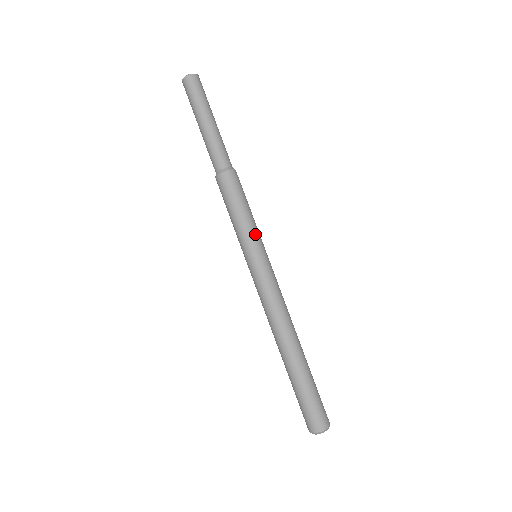
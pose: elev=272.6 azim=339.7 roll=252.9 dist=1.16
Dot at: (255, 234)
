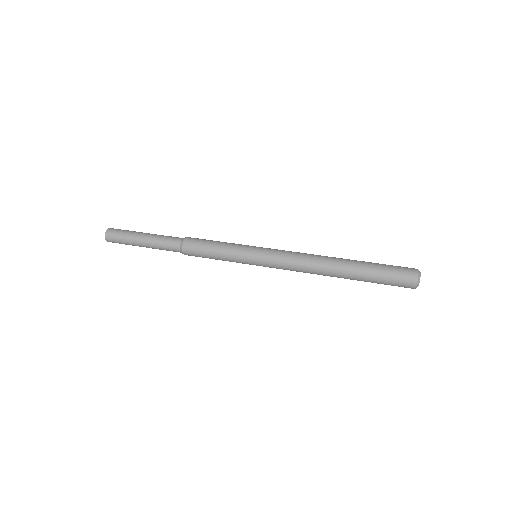
Dot at: (241, 245)
